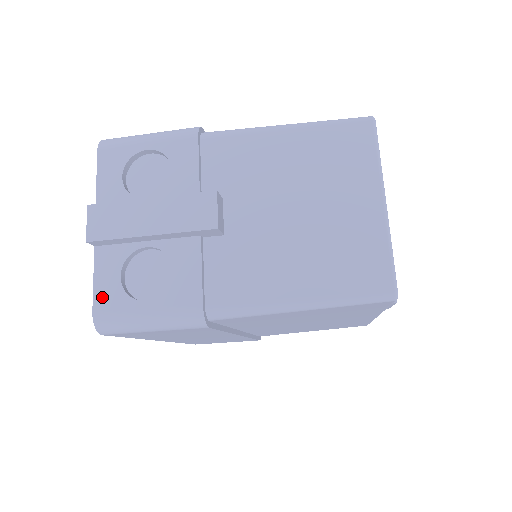
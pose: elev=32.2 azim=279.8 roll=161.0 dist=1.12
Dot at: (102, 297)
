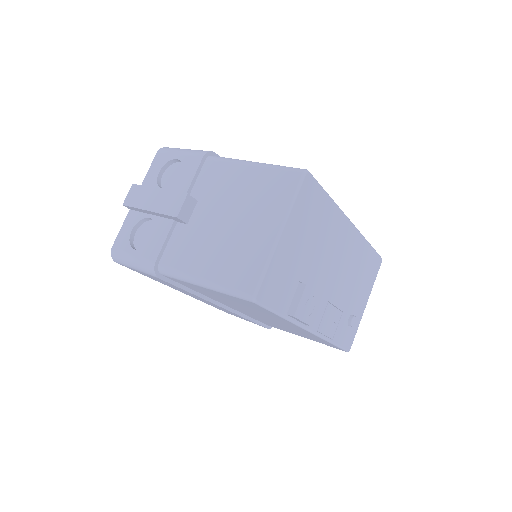
Dot at: (119, 239)
